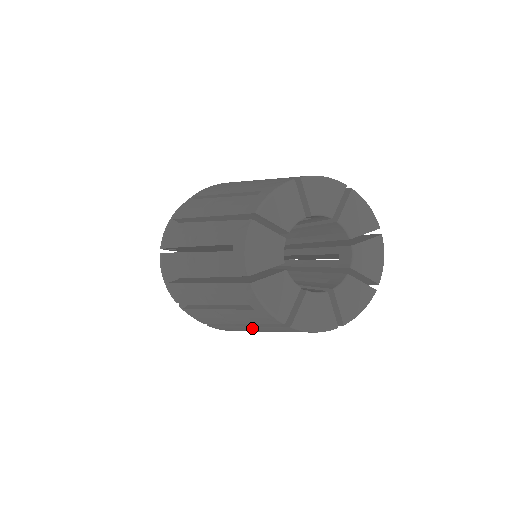
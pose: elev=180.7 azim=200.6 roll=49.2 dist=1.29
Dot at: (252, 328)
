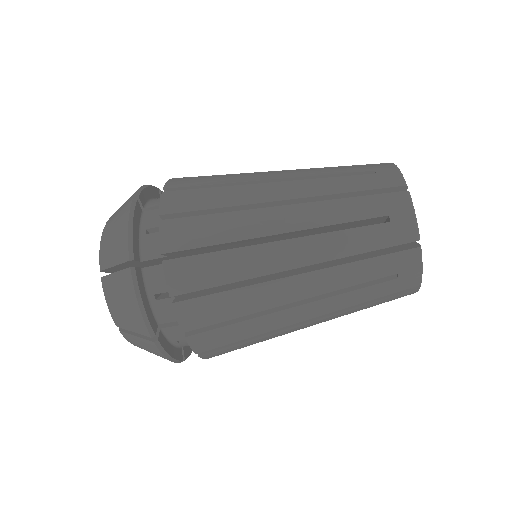
Dot at: (327, 318)
